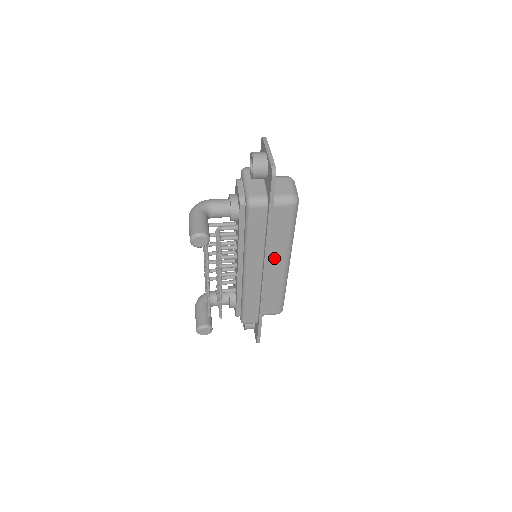
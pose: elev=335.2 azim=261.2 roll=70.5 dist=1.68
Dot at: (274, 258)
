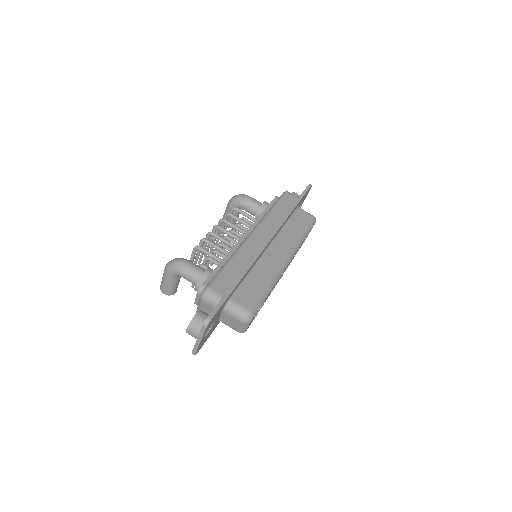
Dot at: occluded
